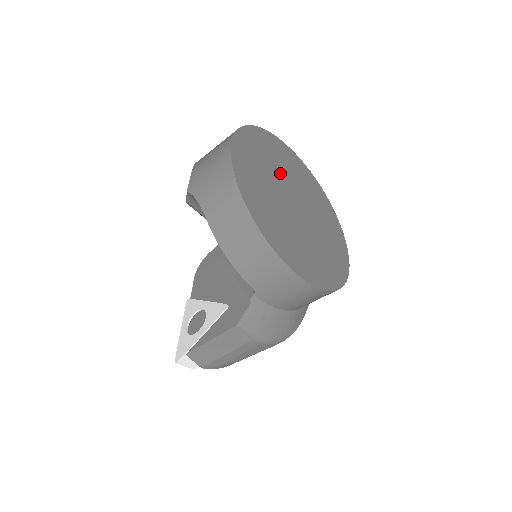
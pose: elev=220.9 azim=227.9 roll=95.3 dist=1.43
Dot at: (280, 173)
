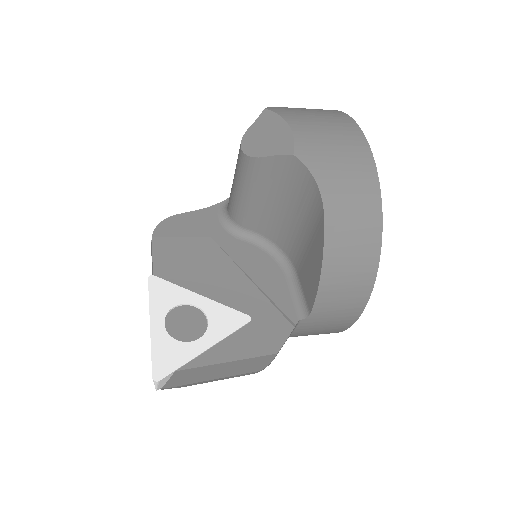
Dot at: occluded
